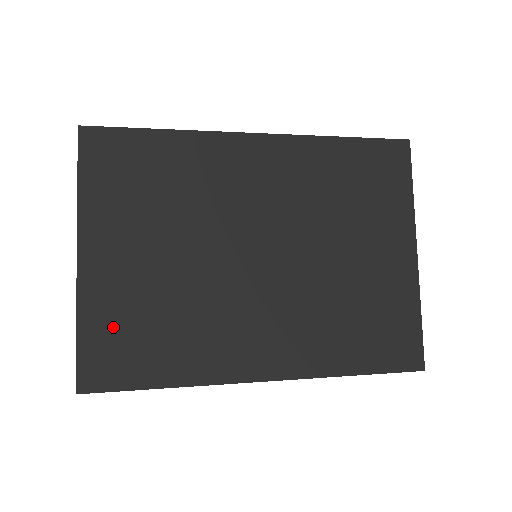
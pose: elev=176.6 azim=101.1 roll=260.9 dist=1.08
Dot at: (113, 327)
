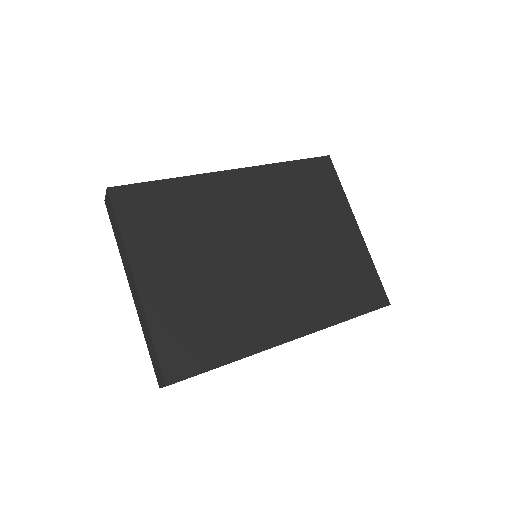
Dot at: (178, 329)
